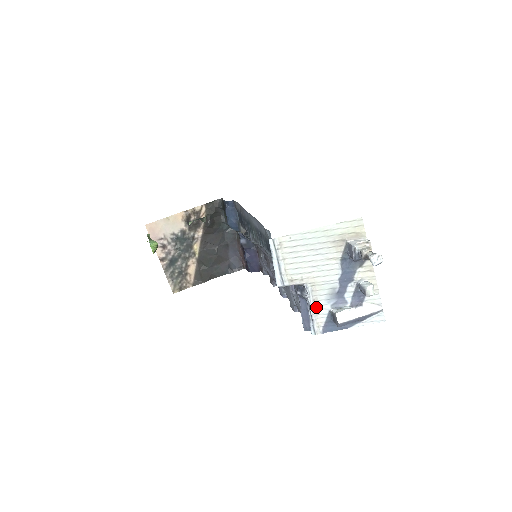
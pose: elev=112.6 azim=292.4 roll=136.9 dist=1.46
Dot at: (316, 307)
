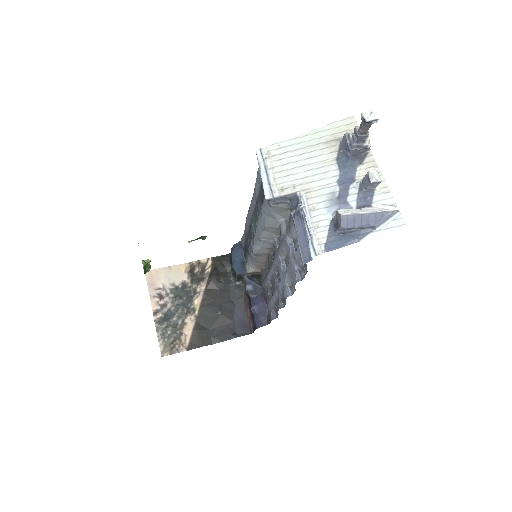
Dot at: (314, 218)
